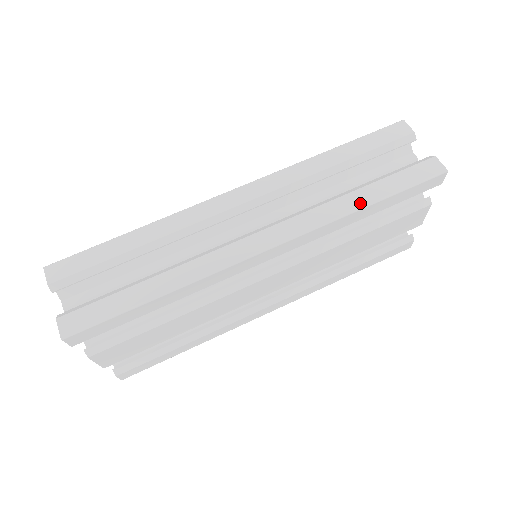
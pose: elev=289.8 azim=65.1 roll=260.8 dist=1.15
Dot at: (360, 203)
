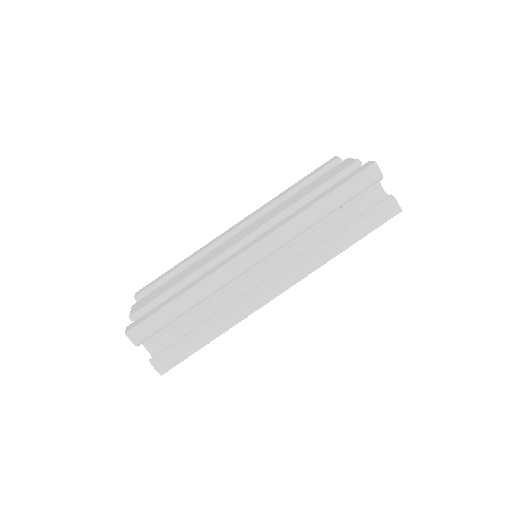
Dot at: (341, 248)
